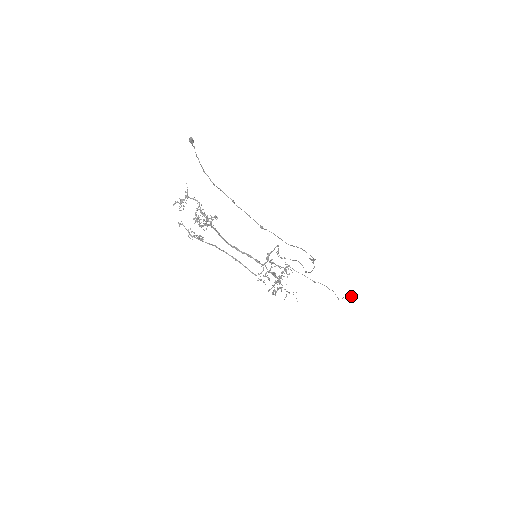
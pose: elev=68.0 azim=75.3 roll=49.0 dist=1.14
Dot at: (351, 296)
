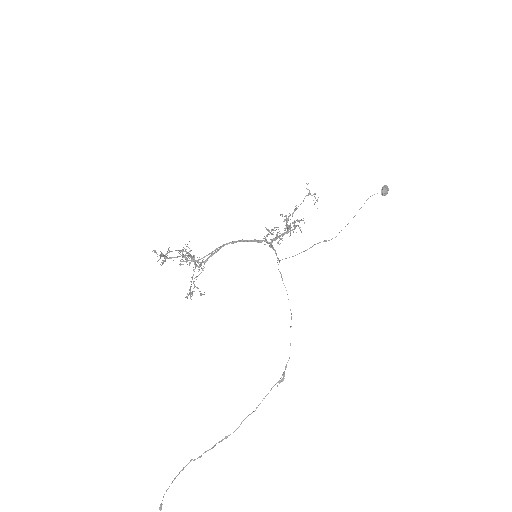
Dot at: (384, 195)
